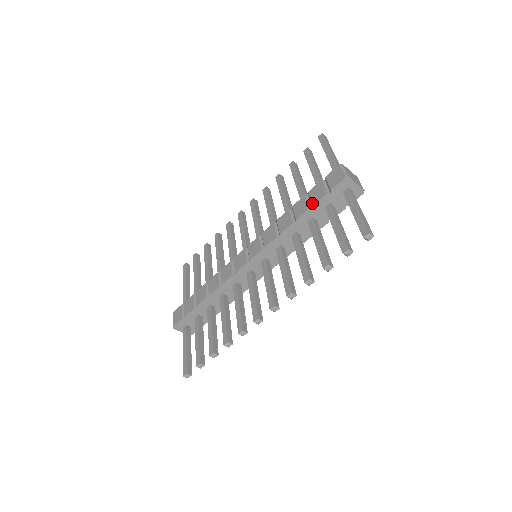
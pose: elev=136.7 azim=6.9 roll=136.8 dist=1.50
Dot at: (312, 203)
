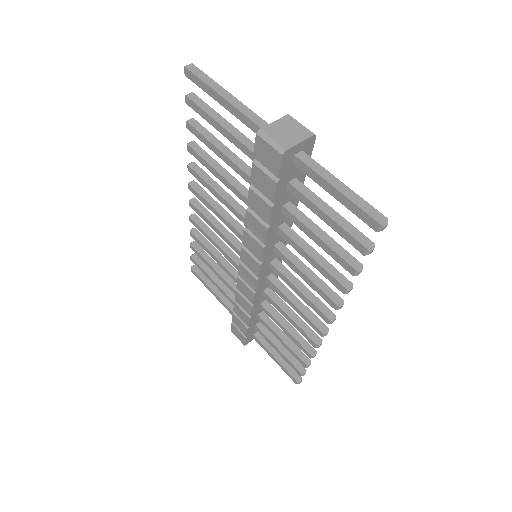
Dot at: (269, 200)
